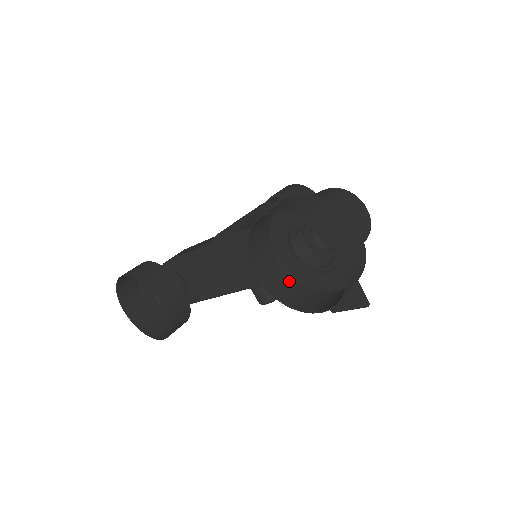
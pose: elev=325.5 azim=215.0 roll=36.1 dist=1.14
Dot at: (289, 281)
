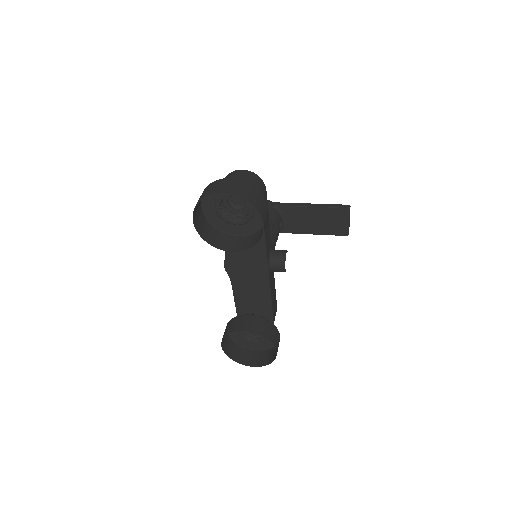
Dot at: (253, 237)
